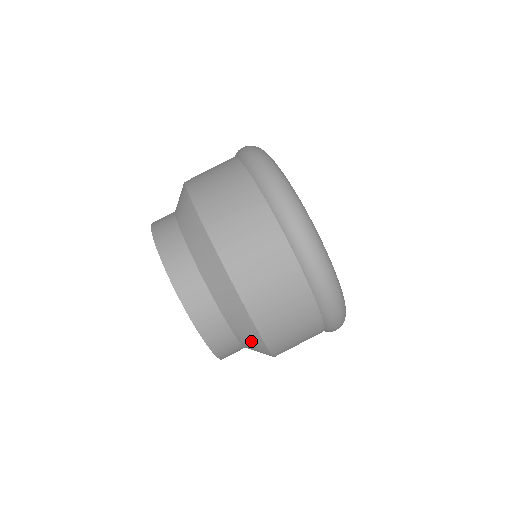
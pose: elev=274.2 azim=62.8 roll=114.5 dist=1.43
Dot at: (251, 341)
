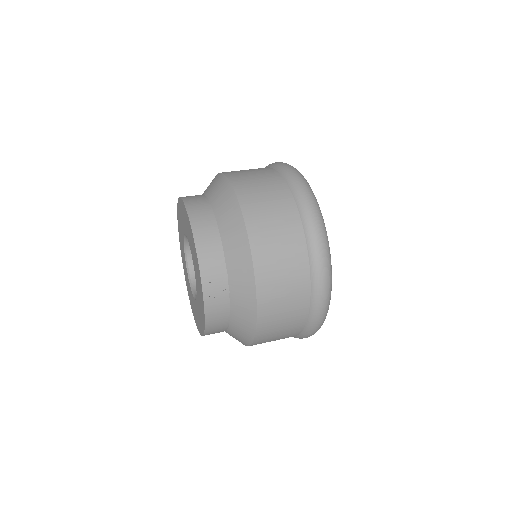
Dot at: (223, 198)
